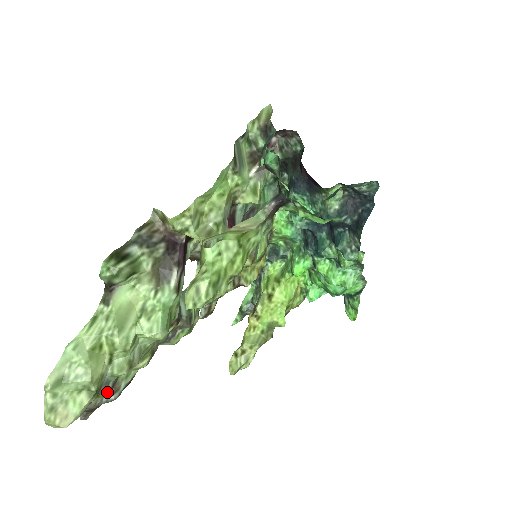
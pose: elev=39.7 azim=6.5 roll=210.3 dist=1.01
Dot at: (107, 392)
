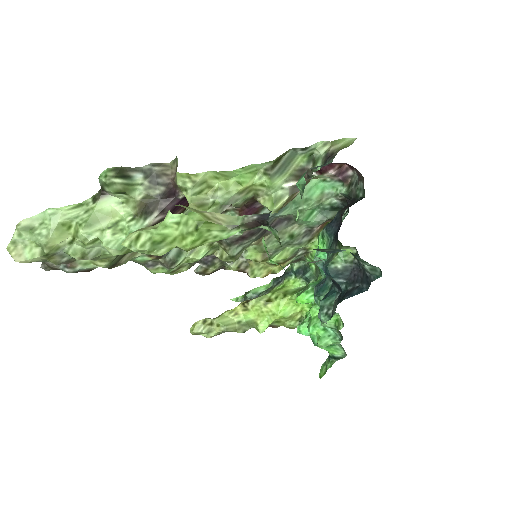
Dot at: (59, 262)
